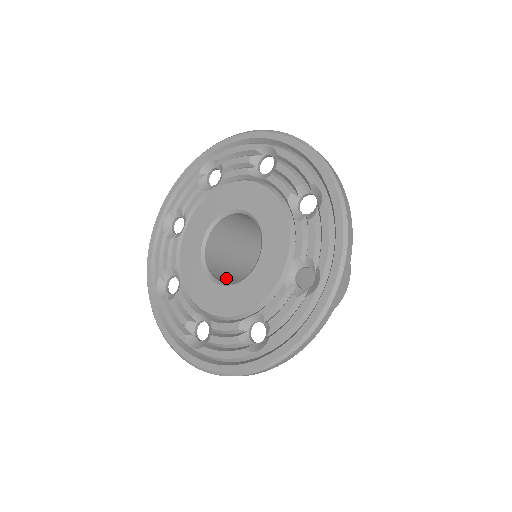
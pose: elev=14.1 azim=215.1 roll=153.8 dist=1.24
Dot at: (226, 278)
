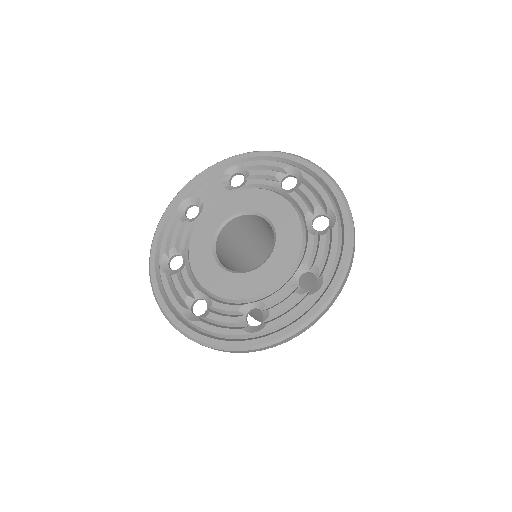
Dot at: occluded
